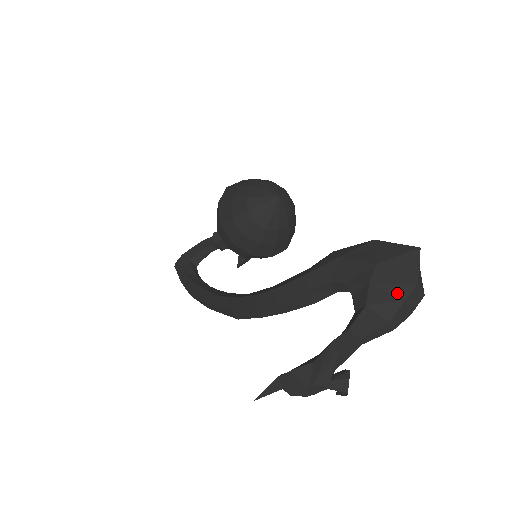
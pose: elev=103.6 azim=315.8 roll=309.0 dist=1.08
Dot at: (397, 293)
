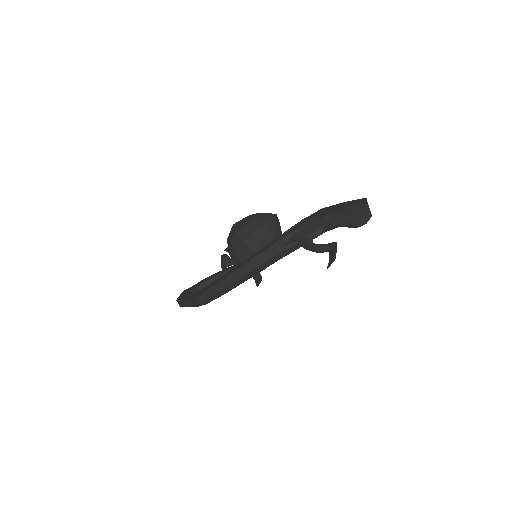
Dot at: (358, 208)
